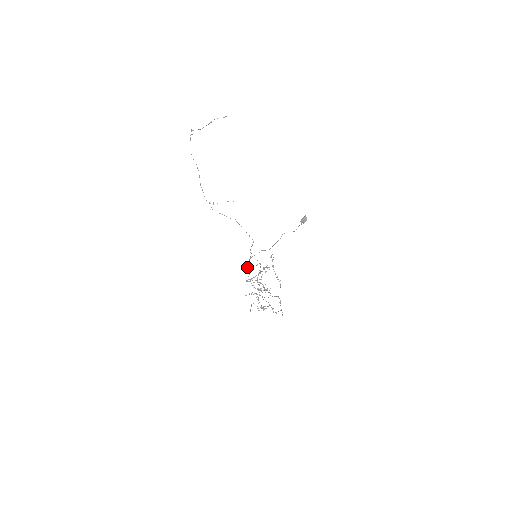
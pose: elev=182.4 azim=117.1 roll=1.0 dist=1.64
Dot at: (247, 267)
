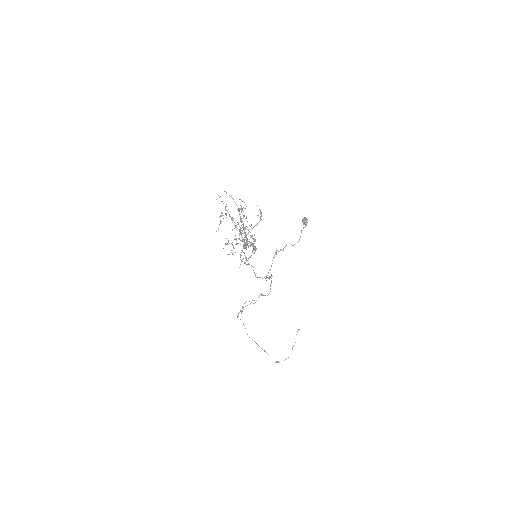
Dot at: occluded
